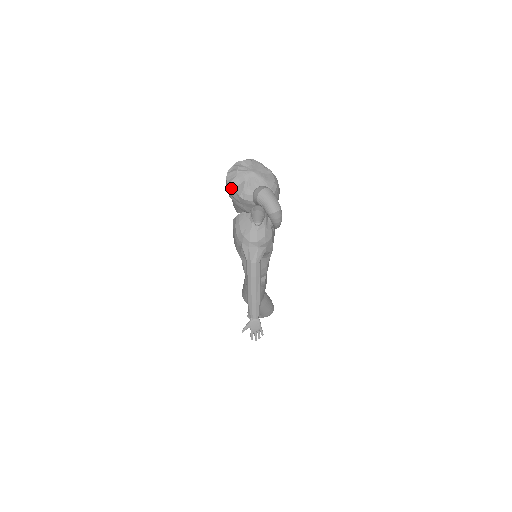
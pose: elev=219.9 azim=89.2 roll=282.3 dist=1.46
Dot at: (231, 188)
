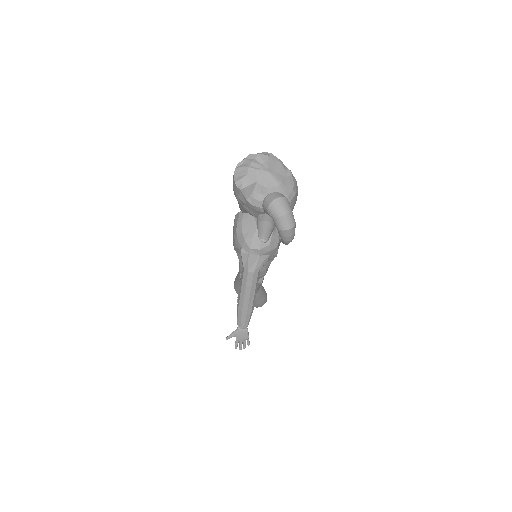
Dot at: (238, 188)
